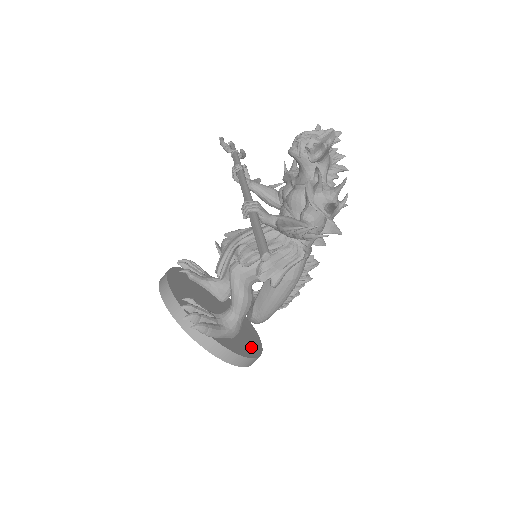
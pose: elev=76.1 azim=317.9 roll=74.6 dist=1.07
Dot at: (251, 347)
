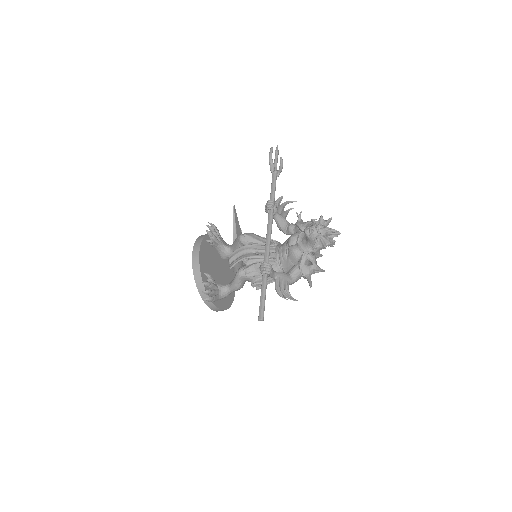
Dot at: (229, 298)
